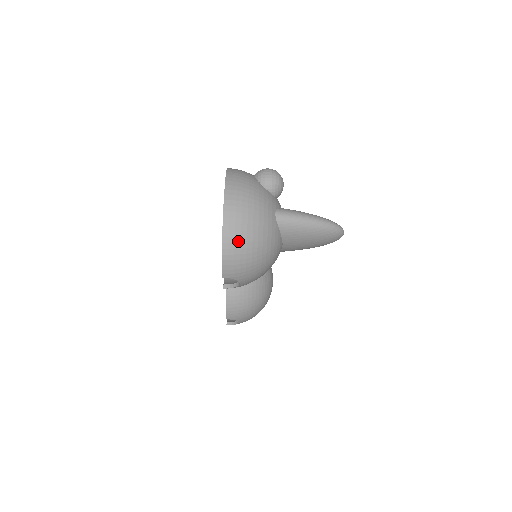
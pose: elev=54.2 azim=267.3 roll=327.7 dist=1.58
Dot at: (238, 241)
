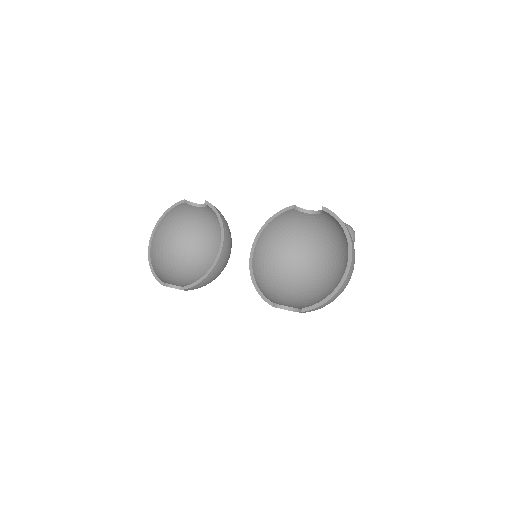
Dot at: occluded
